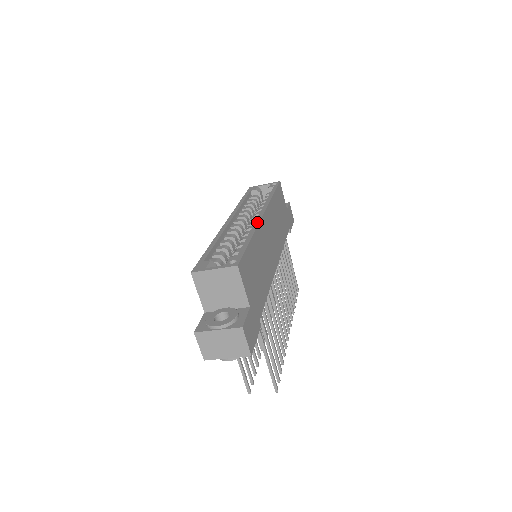
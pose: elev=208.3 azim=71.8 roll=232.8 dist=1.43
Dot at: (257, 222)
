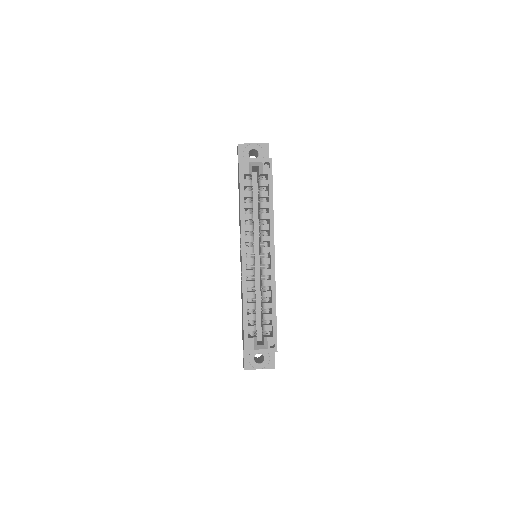
Dot at: (273, 275)
